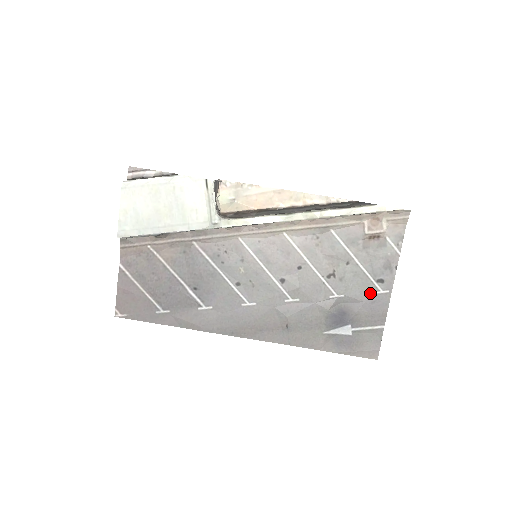
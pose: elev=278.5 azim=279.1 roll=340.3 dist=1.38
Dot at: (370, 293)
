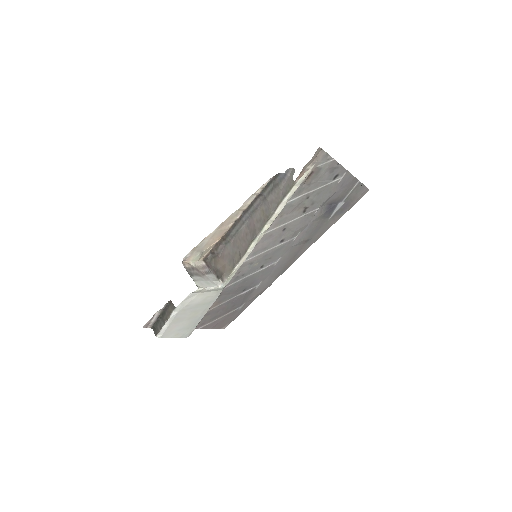
Dot at: (336, 186)
